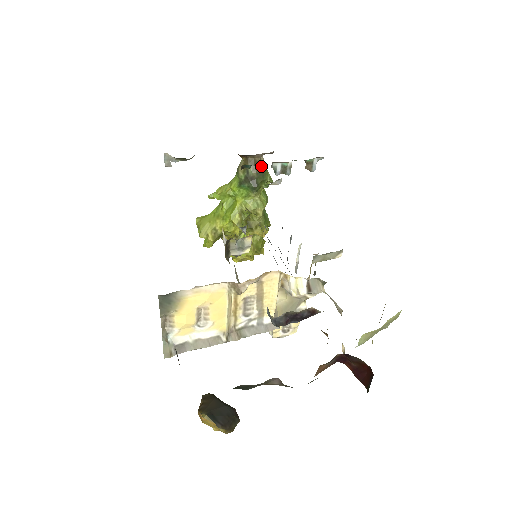
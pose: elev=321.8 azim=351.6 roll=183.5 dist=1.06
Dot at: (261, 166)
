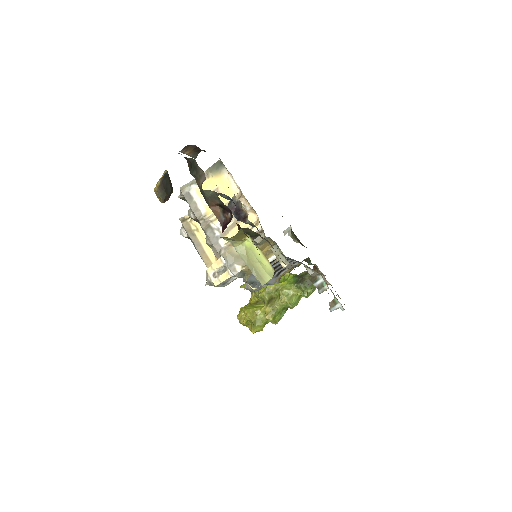
Dot at: occluded
